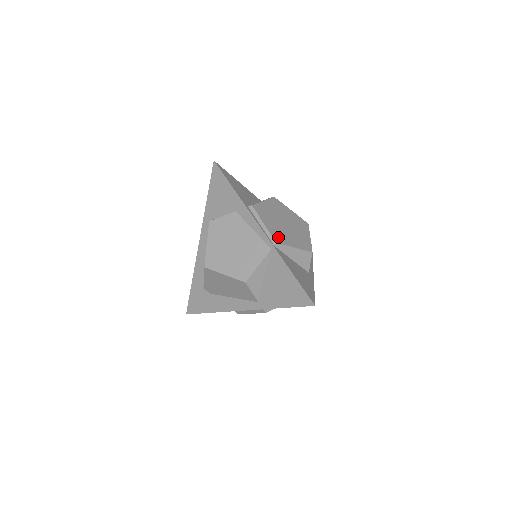
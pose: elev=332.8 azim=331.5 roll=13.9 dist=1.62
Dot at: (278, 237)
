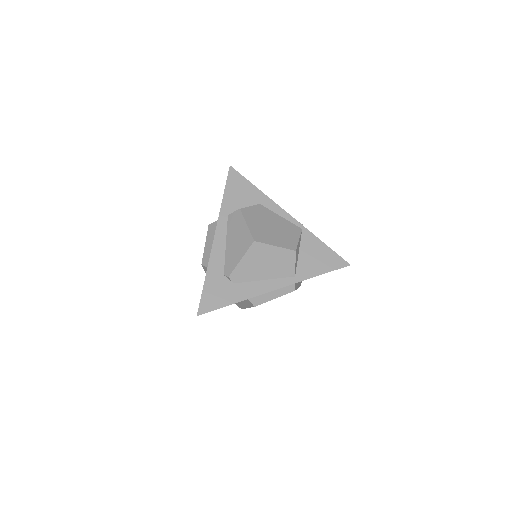
Dot at: occluded
